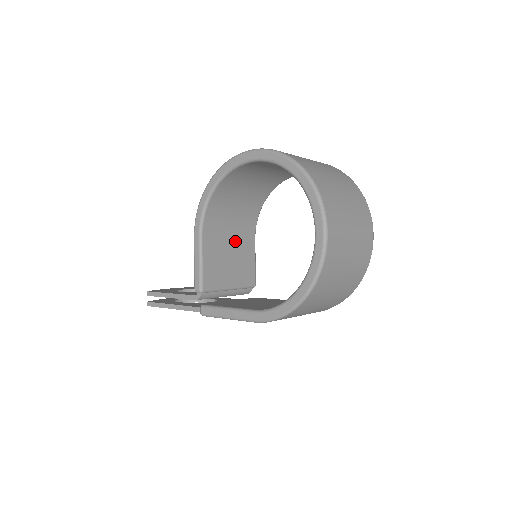
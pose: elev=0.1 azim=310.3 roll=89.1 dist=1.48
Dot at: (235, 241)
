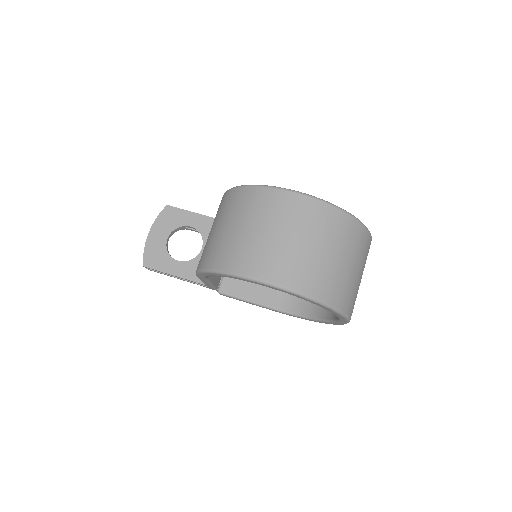
Dot at: occluded
